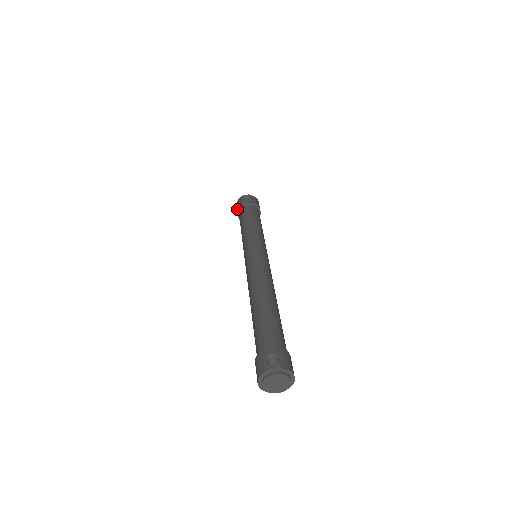
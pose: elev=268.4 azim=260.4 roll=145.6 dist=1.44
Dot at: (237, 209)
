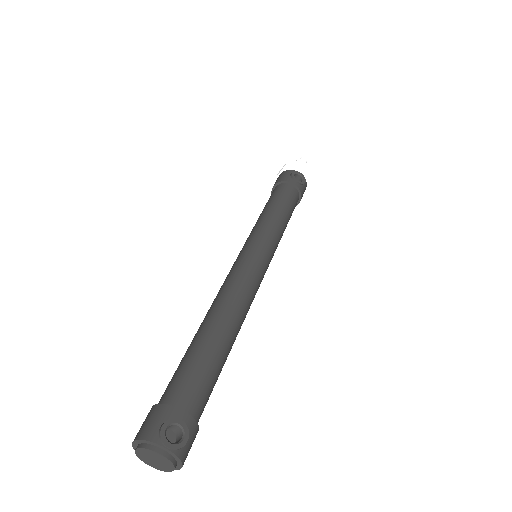
Dot at: (279, 179)
